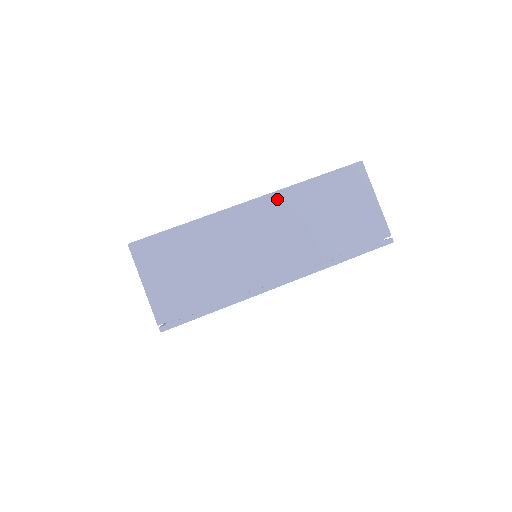
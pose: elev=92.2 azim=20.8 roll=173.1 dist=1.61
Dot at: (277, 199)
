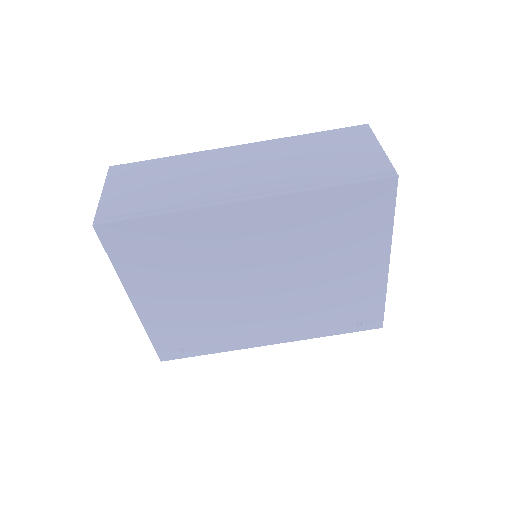
Dot at: (266, 144)
